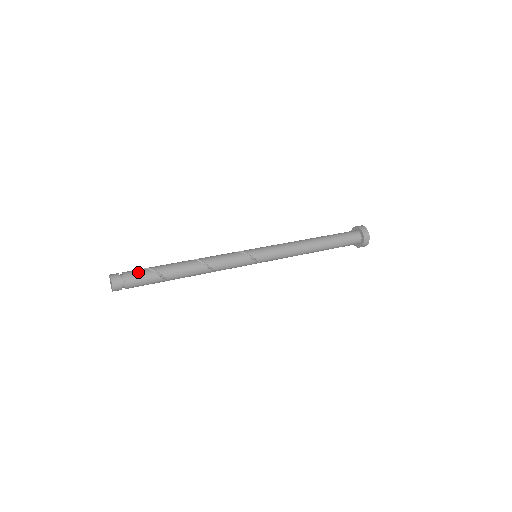
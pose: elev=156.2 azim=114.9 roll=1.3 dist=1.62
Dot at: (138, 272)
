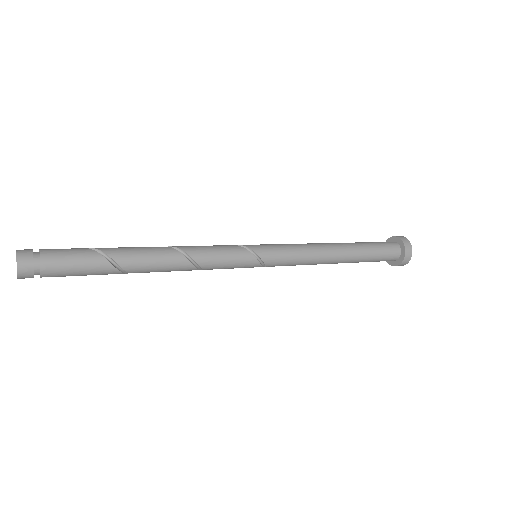
Dot at: occluded
